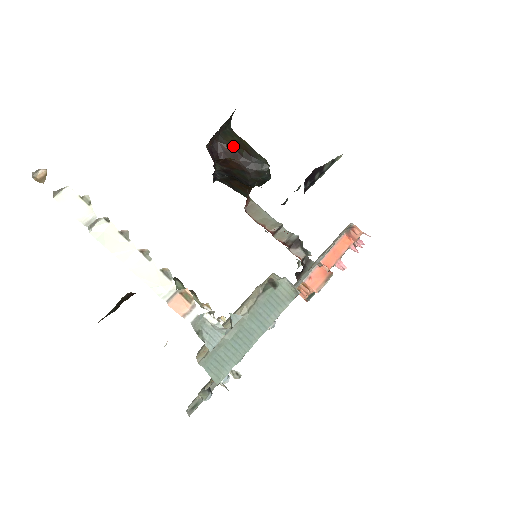
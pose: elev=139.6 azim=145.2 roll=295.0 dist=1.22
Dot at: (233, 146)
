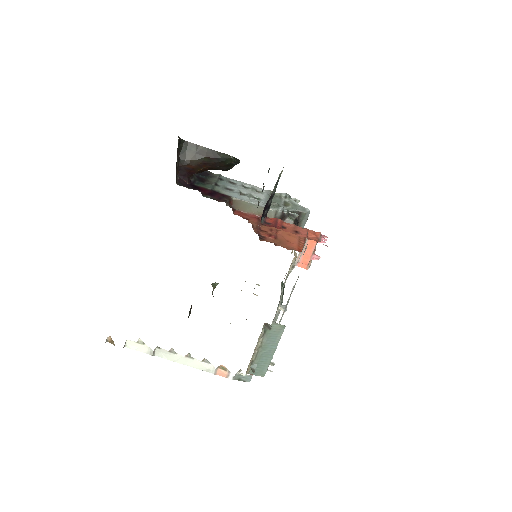
Dot at: (195, 161)
